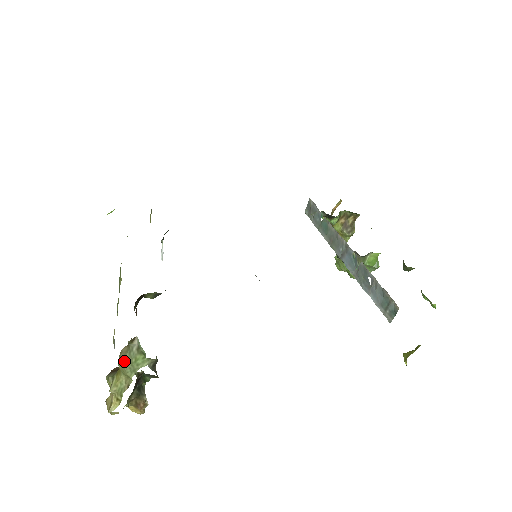
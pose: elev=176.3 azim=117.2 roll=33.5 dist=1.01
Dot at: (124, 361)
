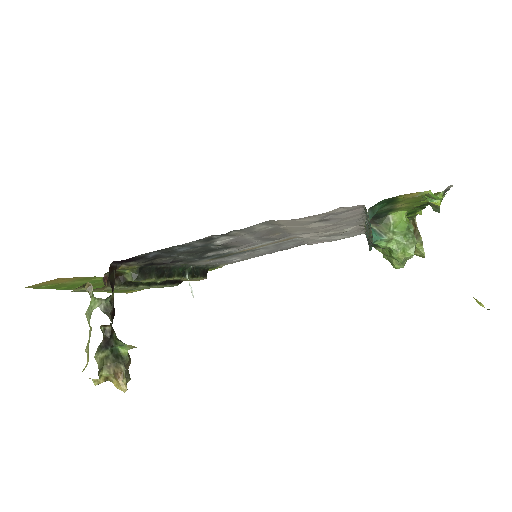
Dot at: (87, 311)
